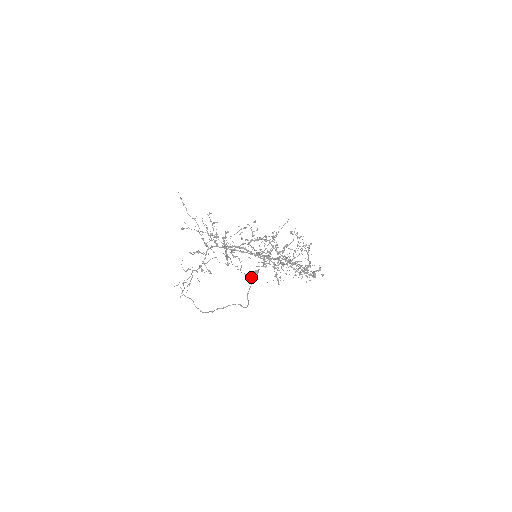
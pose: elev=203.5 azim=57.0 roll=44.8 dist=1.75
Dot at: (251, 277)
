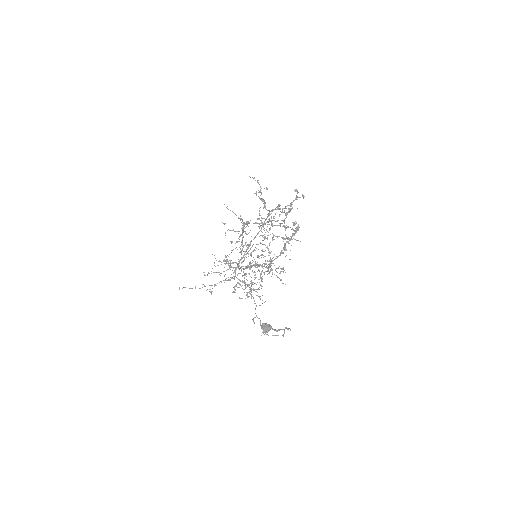
Dot at: (266, 332)
